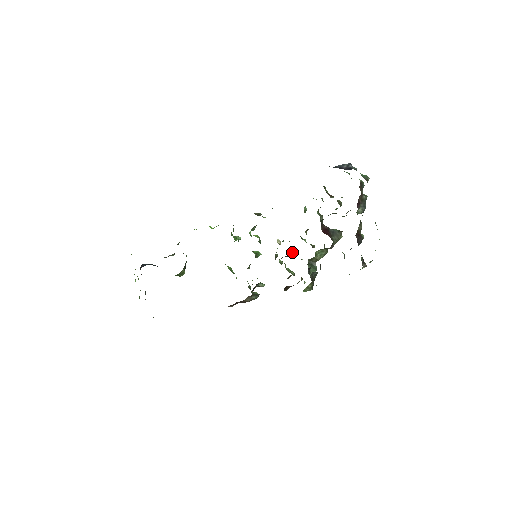
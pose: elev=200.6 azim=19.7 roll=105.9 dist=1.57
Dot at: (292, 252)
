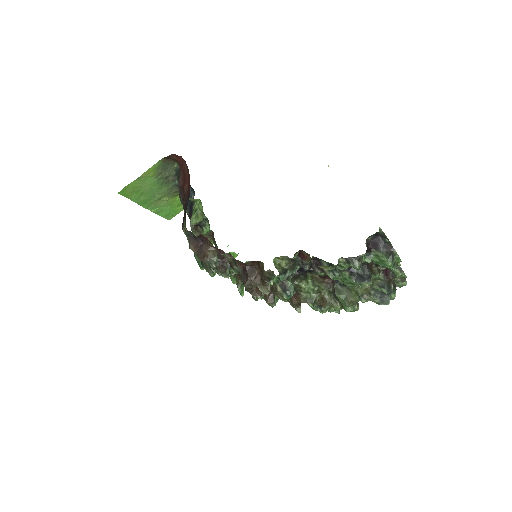
Dot at: (274, 304)
